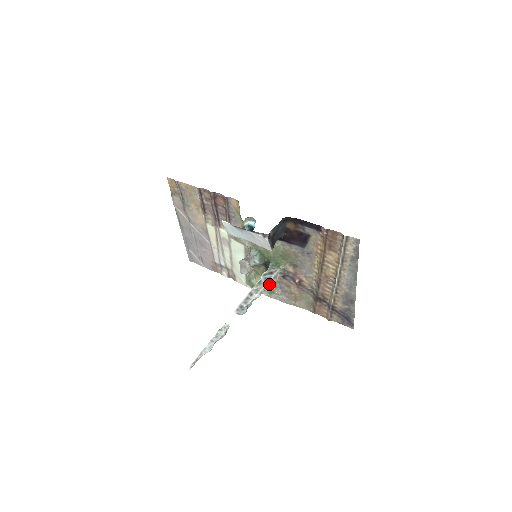
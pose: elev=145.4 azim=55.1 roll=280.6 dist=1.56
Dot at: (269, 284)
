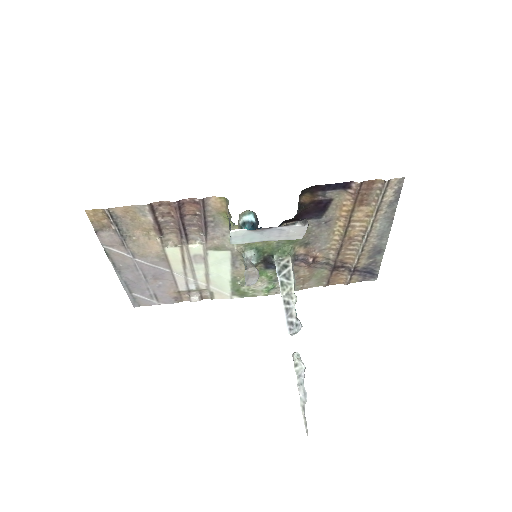
Dot at: (294, 280)
